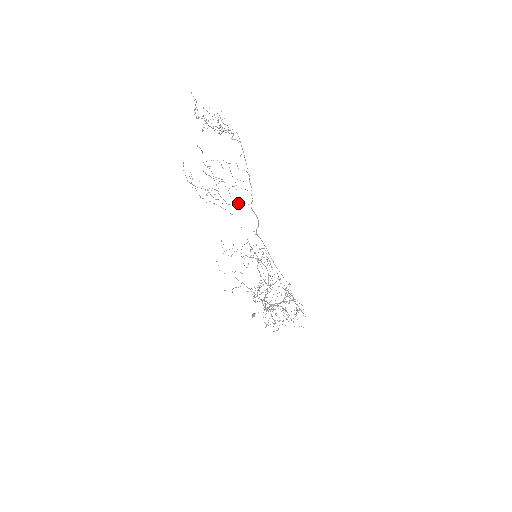
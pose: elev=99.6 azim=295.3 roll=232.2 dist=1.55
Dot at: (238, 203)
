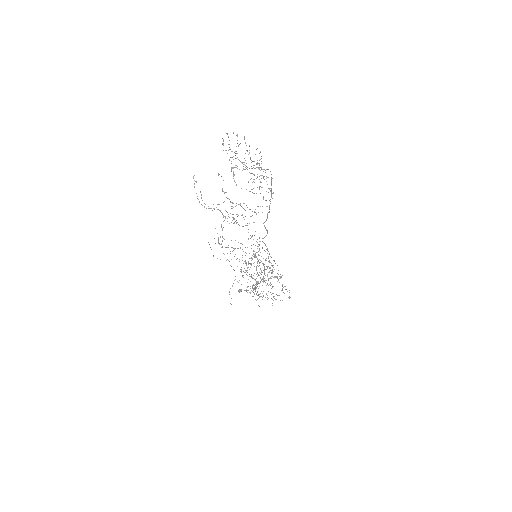
Dot at: occluded
